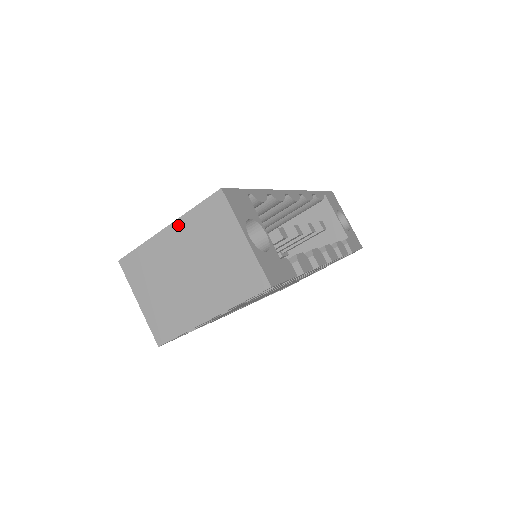
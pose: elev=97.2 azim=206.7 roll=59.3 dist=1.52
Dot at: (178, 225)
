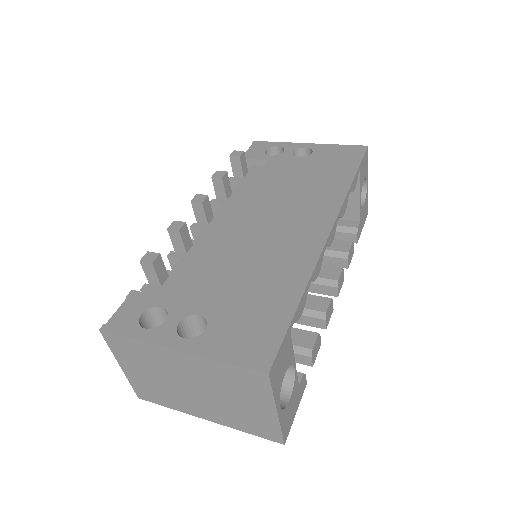
Dot at: (195, 359)
